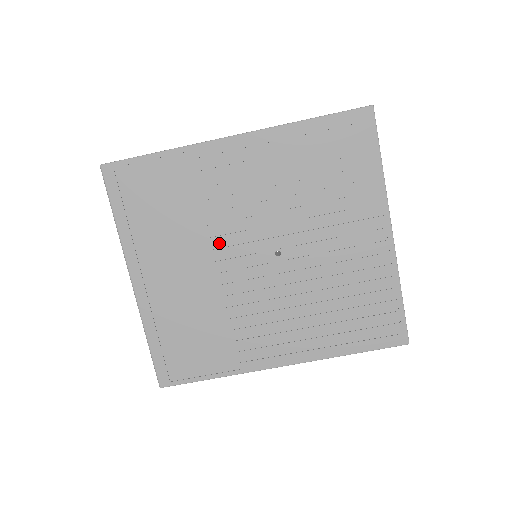
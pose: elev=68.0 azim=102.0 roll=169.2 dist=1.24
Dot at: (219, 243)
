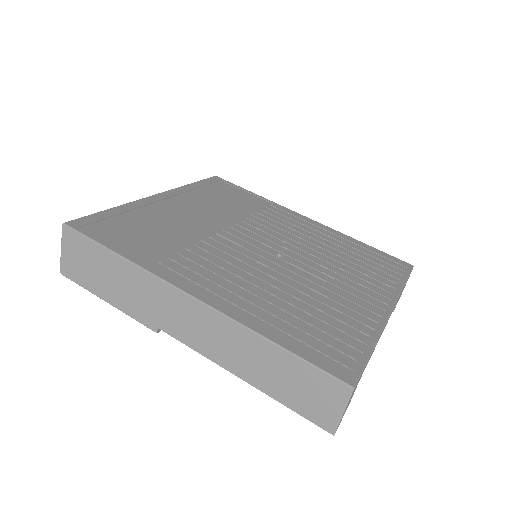
Dot at: (242, 226)
